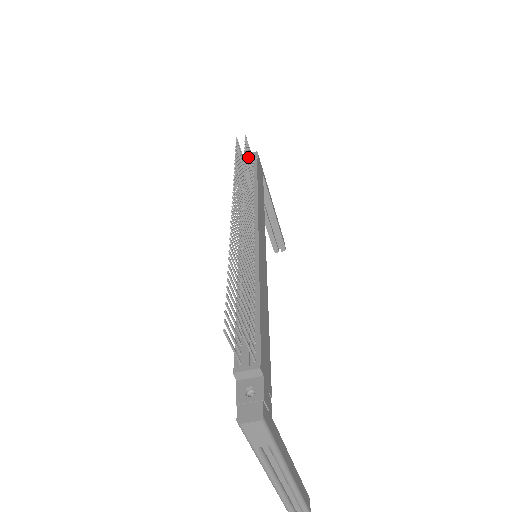
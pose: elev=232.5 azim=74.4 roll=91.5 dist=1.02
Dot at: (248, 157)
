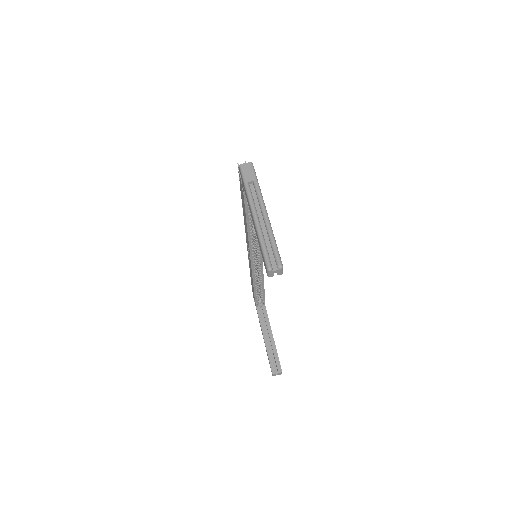
Dot at: occluded
